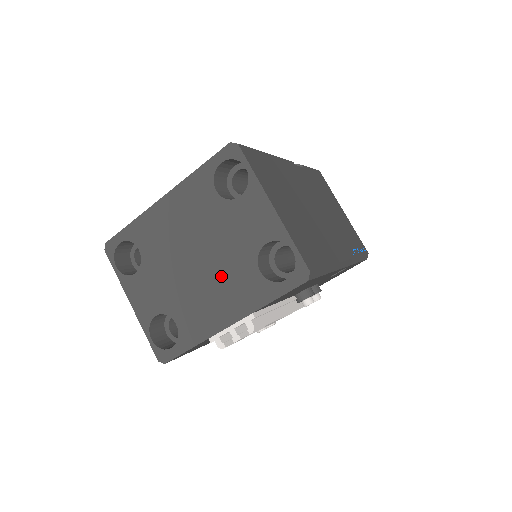
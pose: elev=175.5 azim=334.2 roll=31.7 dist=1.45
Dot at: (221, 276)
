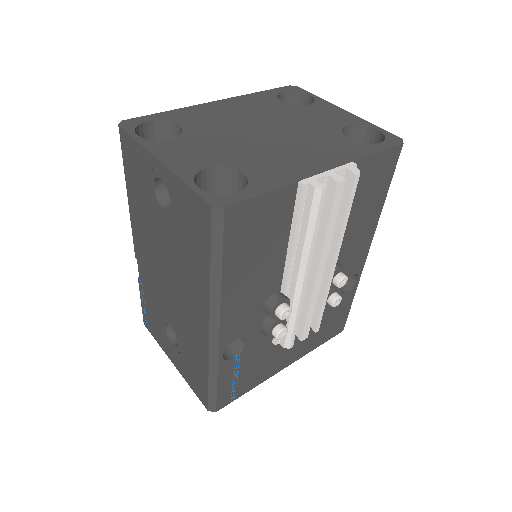
Dot at: (302, 141)
